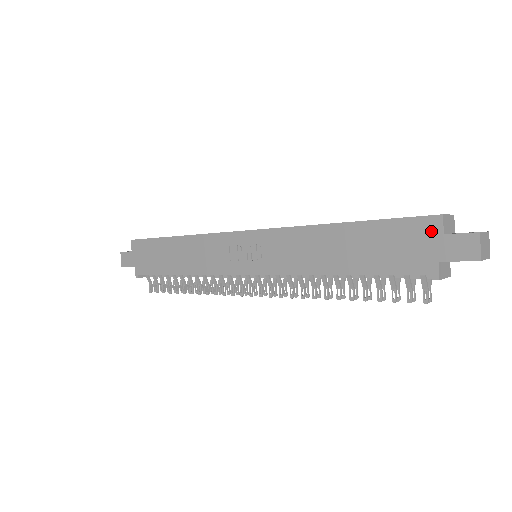
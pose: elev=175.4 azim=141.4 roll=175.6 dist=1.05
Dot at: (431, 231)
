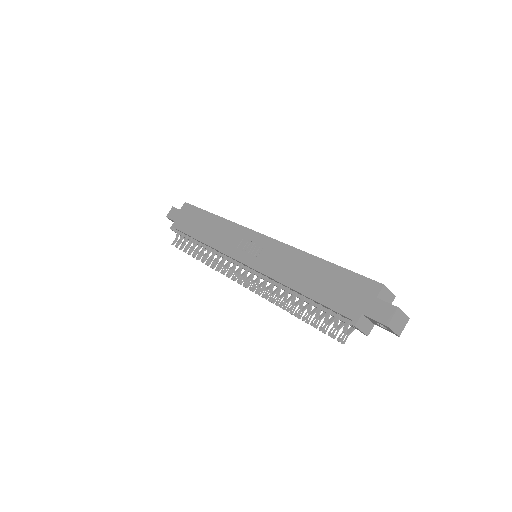
Dot at: (370, 291)
